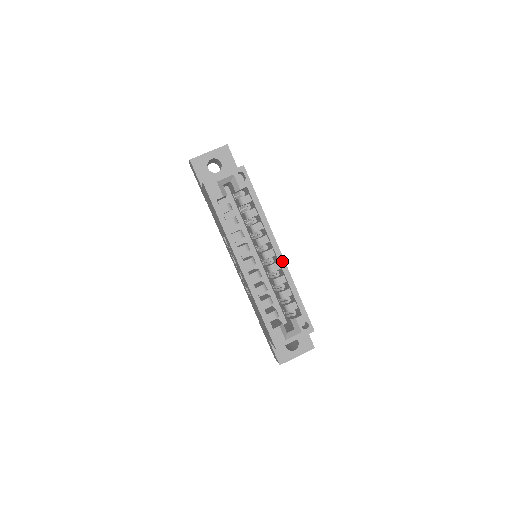
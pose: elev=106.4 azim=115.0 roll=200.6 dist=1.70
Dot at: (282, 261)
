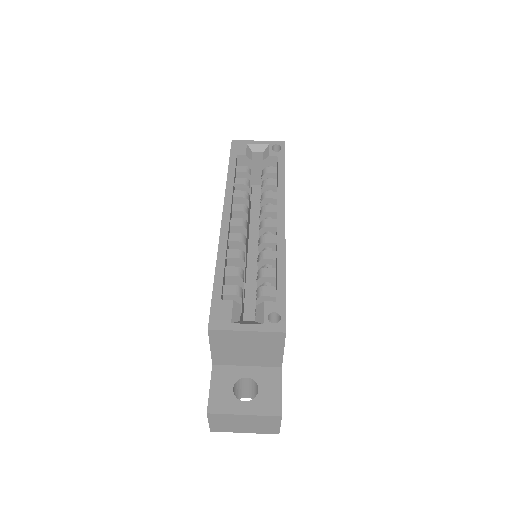
Dot at: (282, 230)
